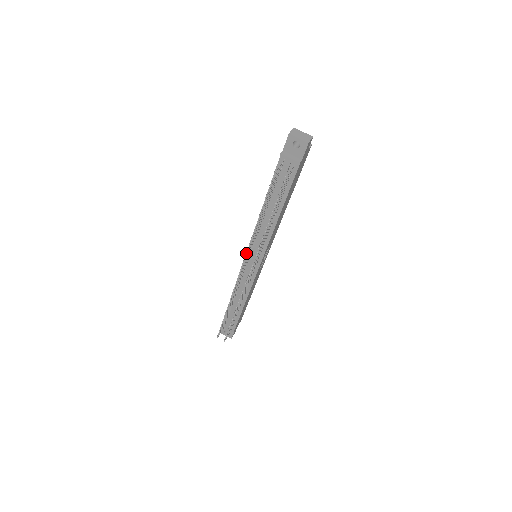
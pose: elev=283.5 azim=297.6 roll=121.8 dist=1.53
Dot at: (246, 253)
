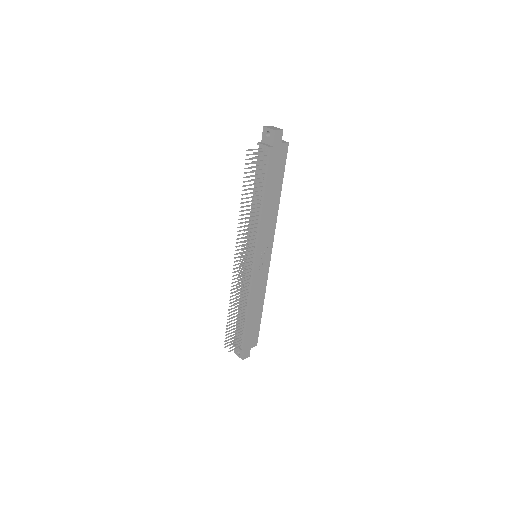
Dot at: (237, 238)
